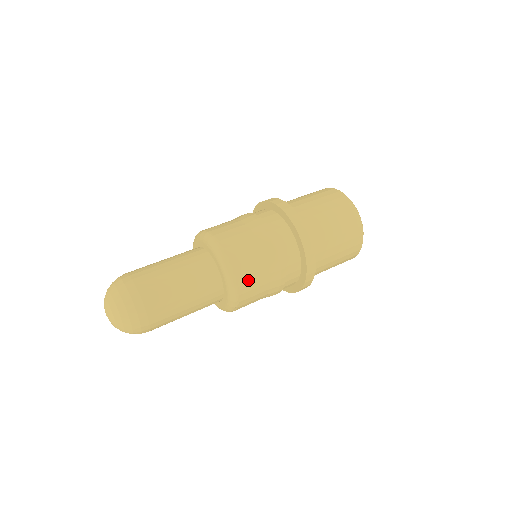
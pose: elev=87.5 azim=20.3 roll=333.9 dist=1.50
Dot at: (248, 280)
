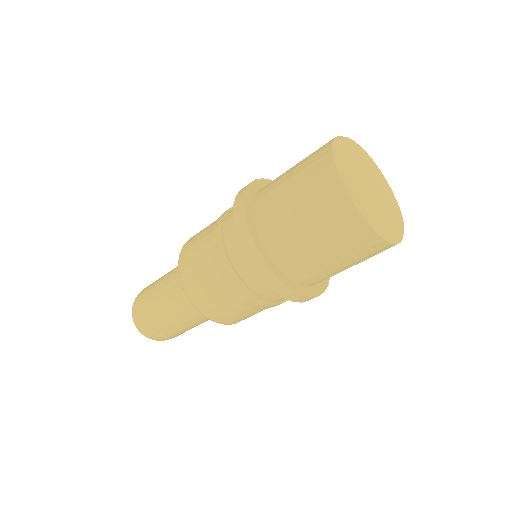
Dot at: (244, 319)
